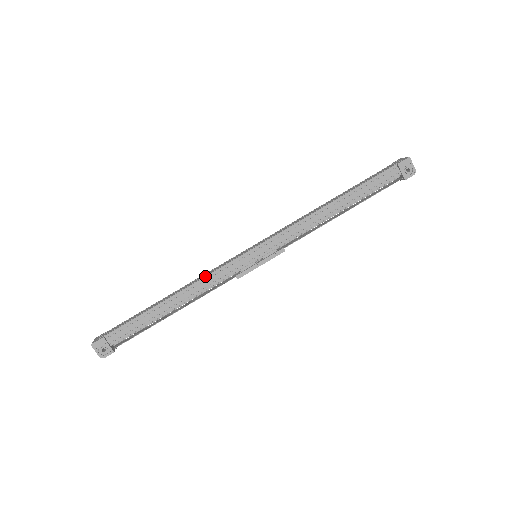
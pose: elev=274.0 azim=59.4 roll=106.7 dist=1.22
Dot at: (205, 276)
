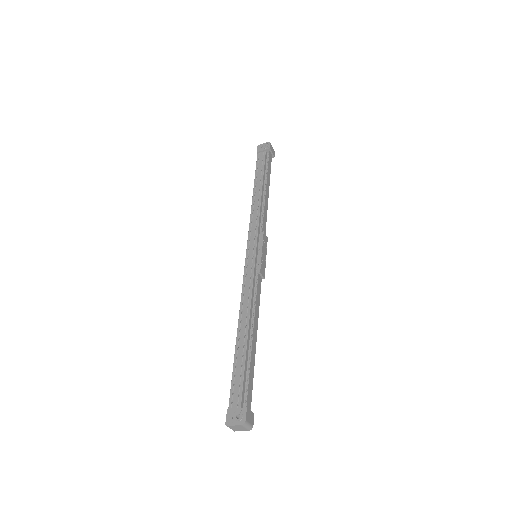
Dot at: (241, 296)
